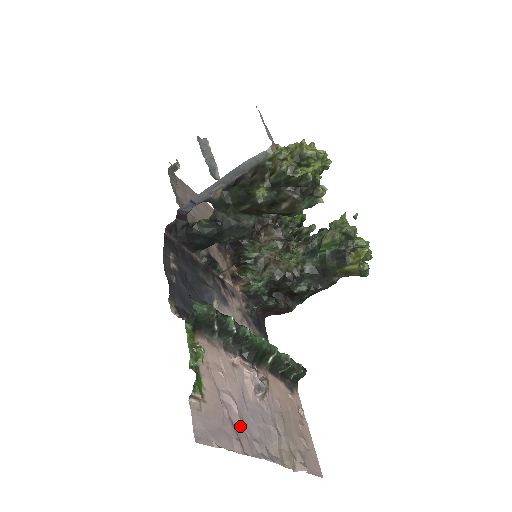
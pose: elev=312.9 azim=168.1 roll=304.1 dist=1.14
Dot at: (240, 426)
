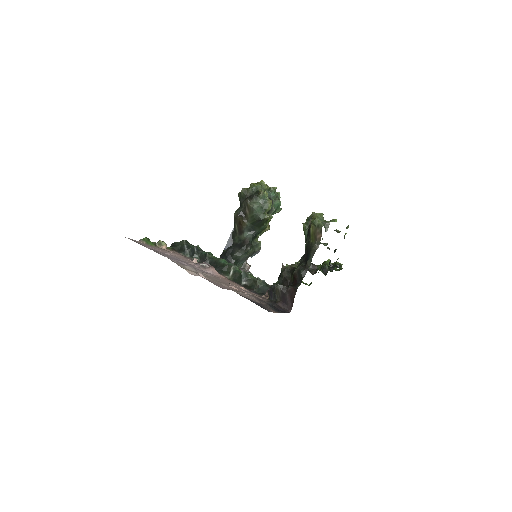
Dot at: (161, 253)
